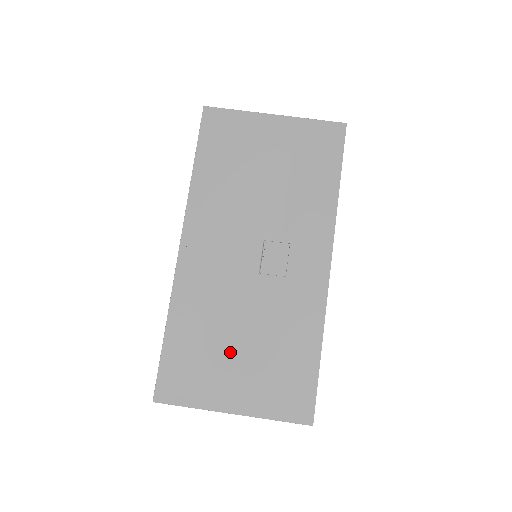
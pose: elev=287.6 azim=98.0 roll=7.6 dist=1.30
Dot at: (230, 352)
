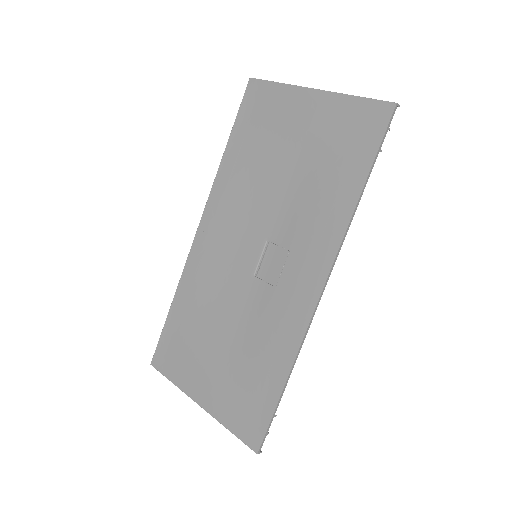
Dot at: (211, 346)
